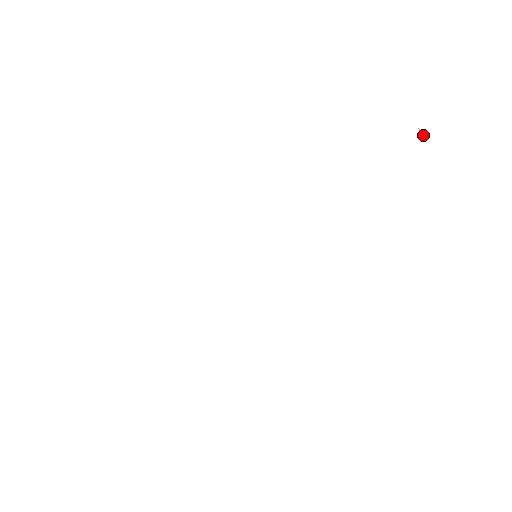
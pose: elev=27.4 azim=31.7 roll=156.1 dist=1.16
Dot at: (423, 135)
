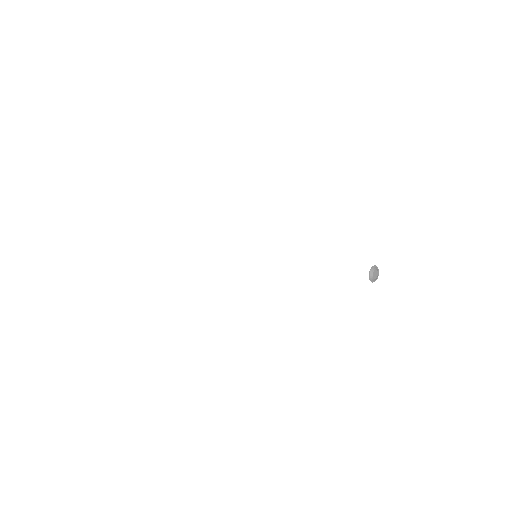
Dot at: (372, 279)
